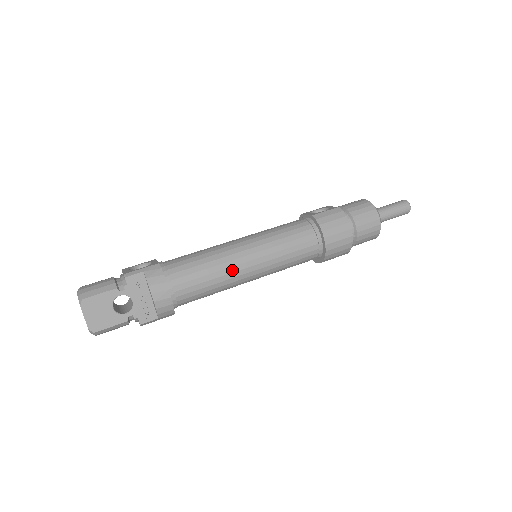
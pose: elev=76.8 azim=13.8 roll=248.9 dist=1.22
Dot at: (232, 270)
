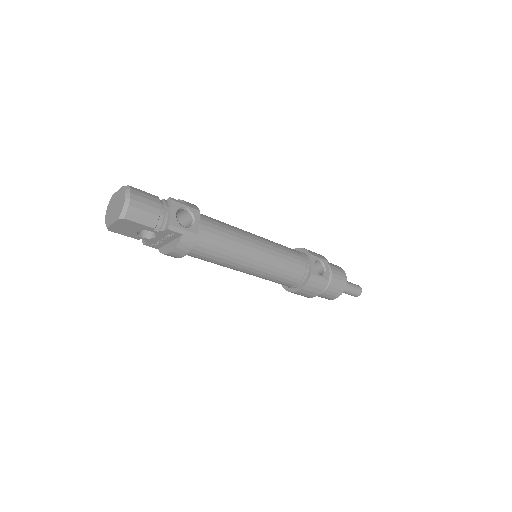
Dot at: (232, 267)
